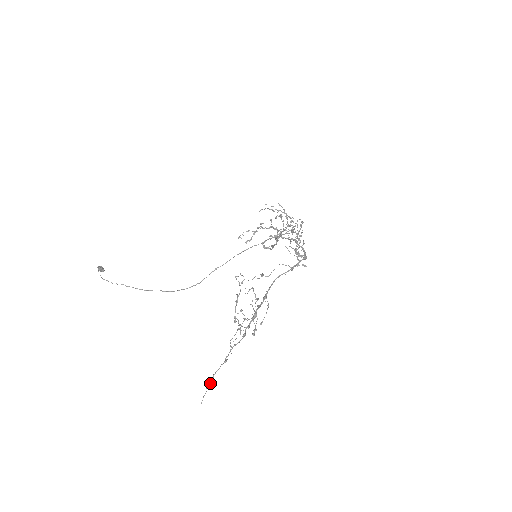
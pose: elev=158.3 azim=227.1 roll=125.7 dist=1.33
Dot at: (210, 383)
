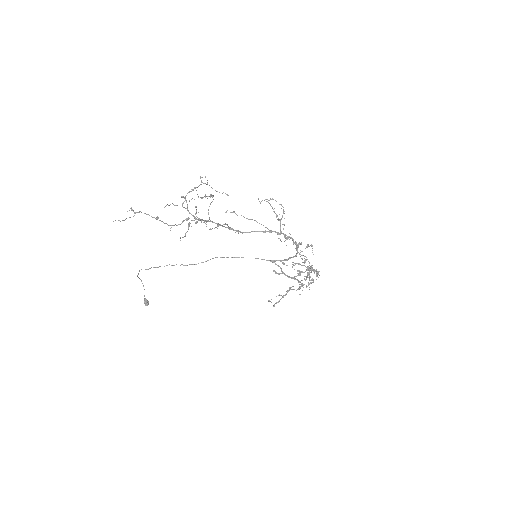
Dot at: occluded
